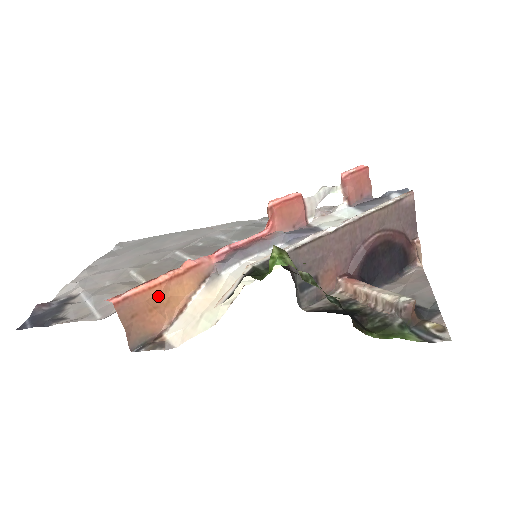
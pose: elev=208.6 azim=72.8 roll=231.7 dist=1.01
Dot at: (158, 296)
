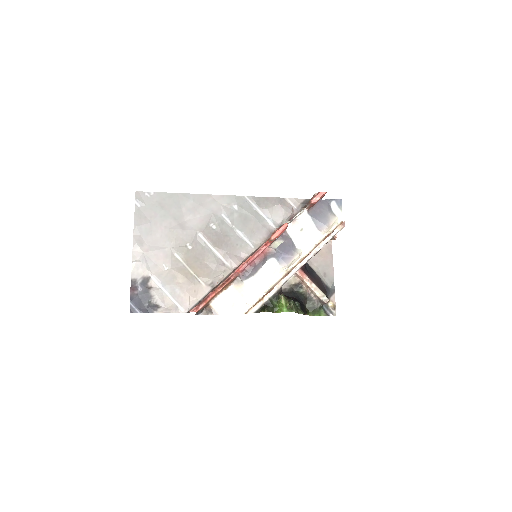
Dot at: occluded
